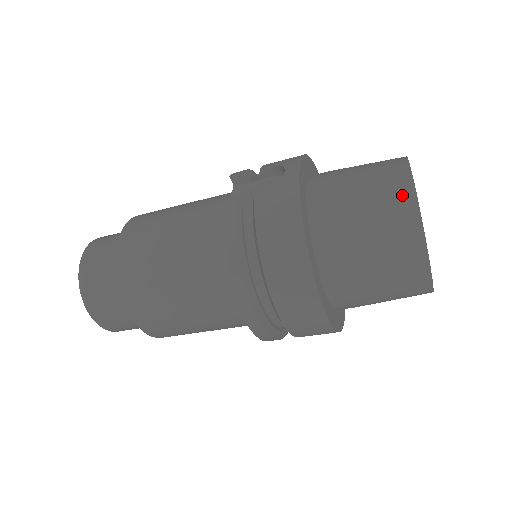
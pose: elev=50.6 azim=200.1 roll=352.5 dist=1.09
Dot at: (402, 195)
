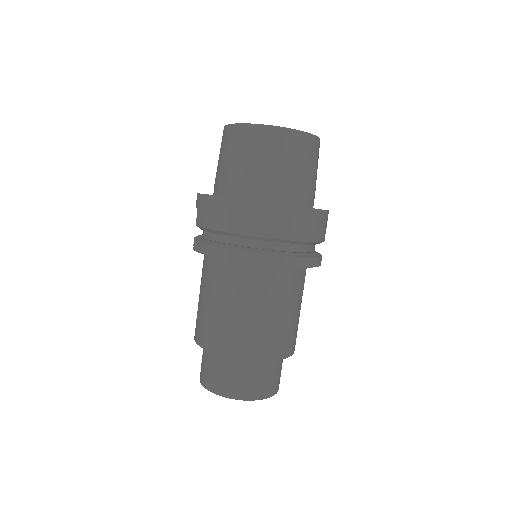
Dot at: (230, 133)
